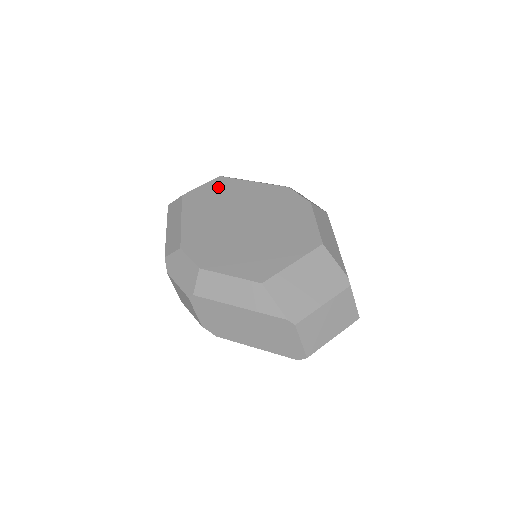
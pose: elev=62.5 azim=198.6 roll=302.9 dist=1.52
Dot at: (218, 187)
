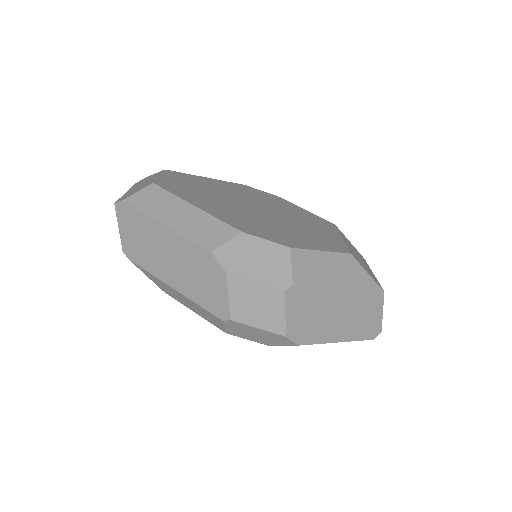
Dot at: (182, 179)
